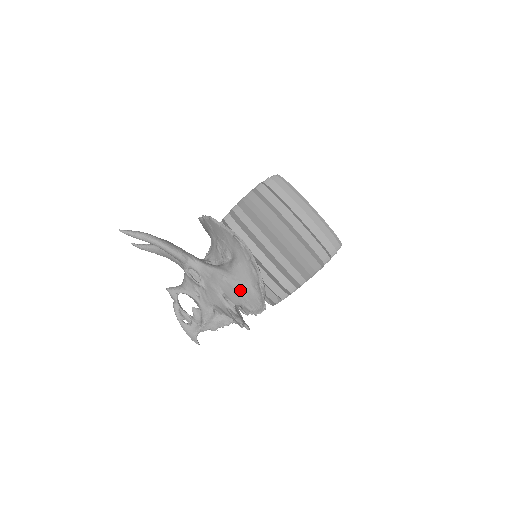
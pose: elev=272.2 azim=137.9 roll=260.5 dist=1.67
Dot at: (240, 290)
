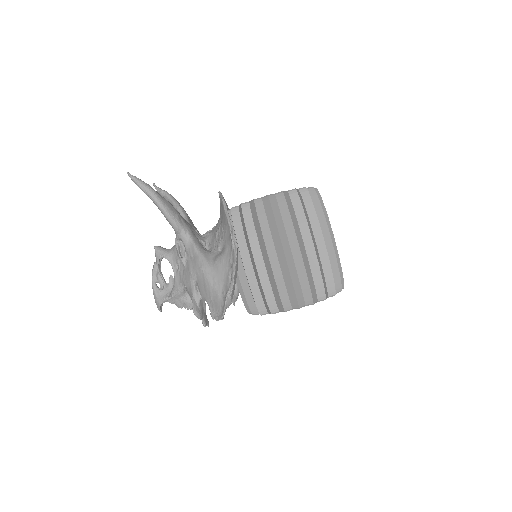
Dot at: (210, 288)
